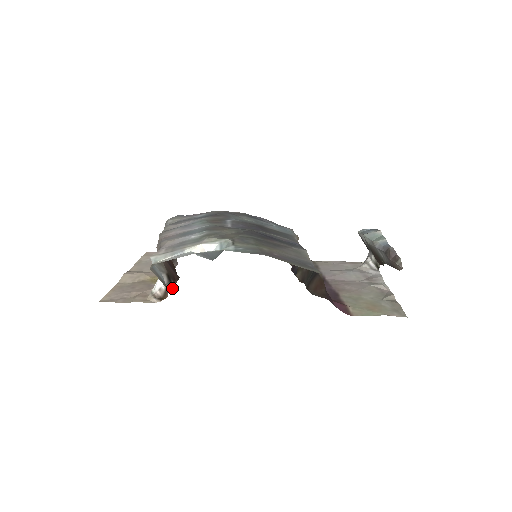
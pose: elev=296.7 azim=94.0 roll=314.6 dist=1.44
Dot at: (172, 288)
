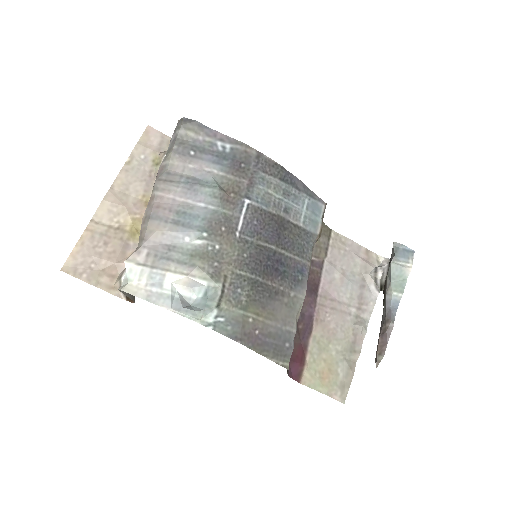
Dot at: occluded
